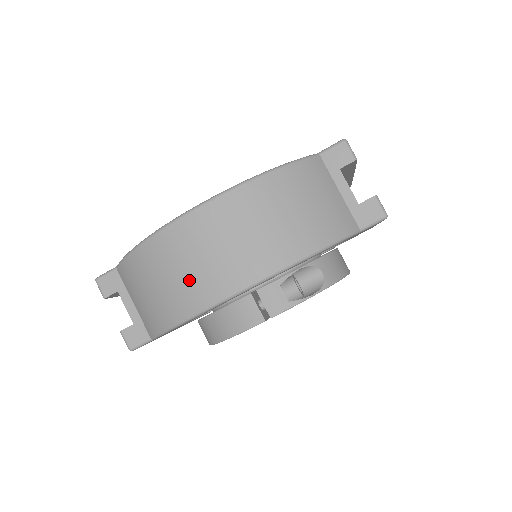
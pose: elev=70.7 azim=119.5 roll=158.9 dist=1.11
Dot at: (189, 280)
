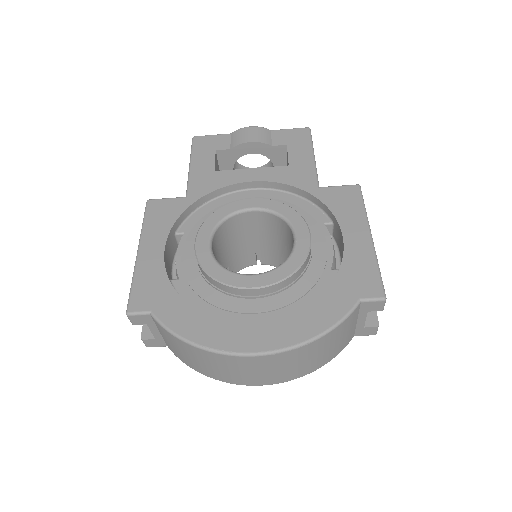
Dot at: (228, 374)
